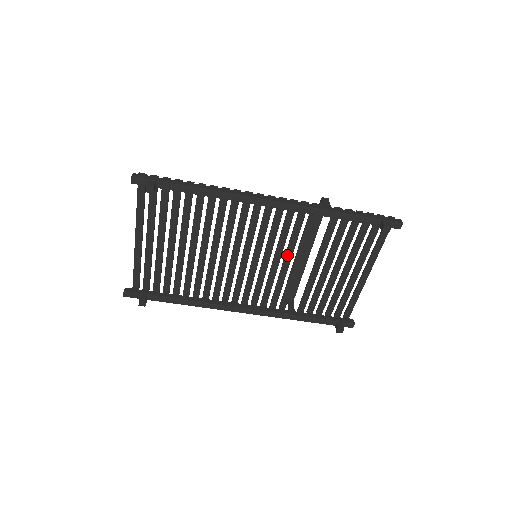
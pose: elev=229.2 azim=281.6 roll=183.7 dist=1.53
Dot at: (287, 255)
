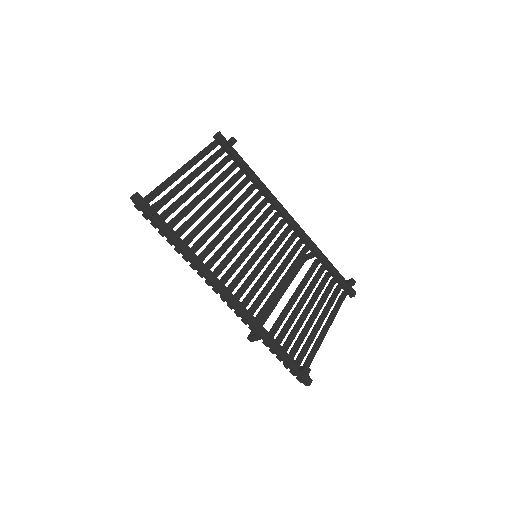
Dot at: (277, 273)
